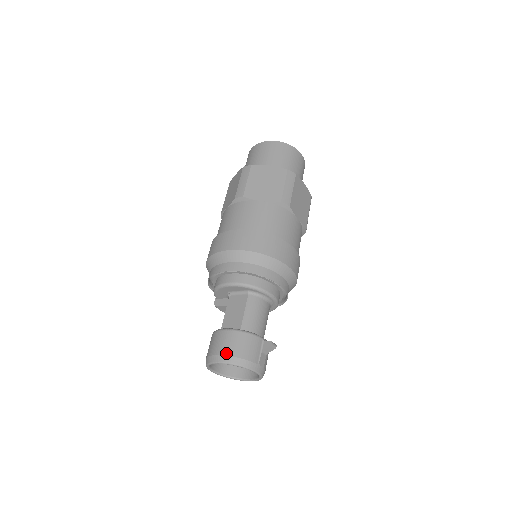
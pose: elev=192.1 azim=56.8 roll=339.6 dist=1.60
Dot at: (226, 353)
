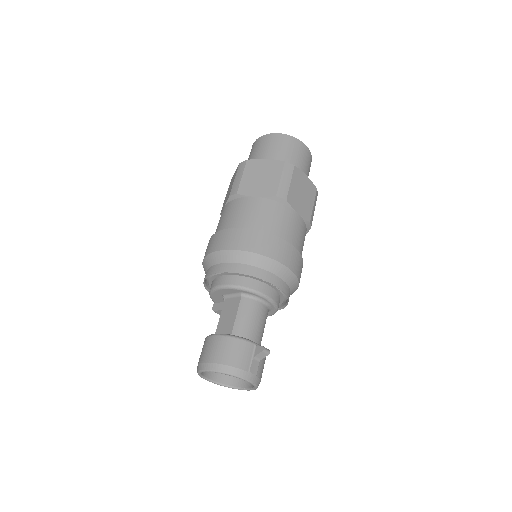
Dot at: (213, 360)
